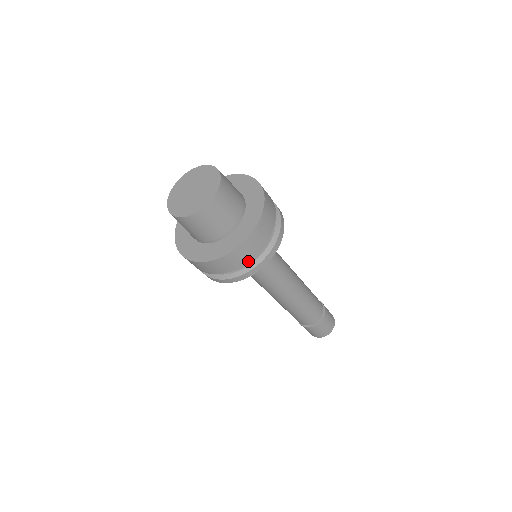
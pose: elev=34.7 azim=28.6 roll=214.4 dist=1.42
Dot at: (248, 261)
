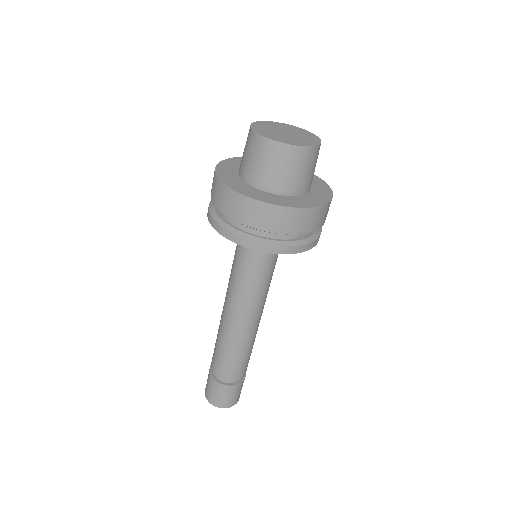
Dot at: (276, 232)
